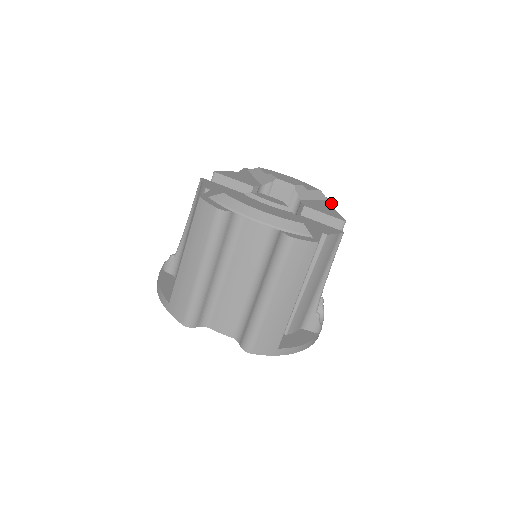
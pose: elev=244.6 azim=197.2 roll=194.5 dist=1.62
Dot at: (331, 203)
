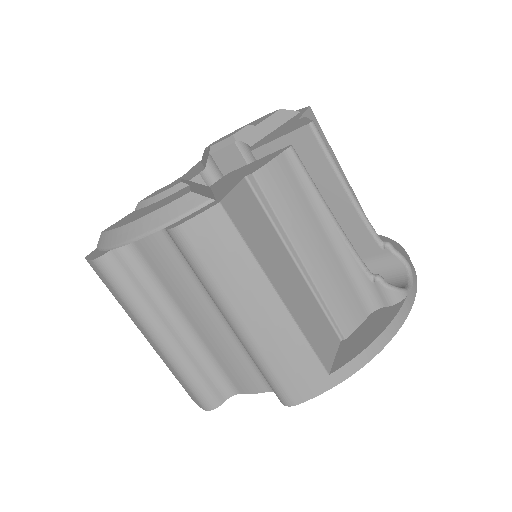
Dot at: (303, 112)
